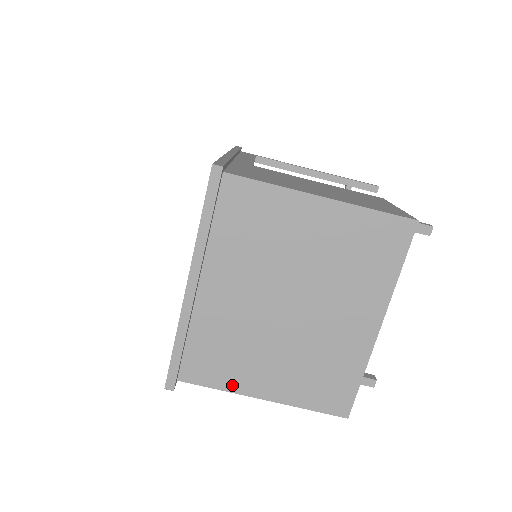
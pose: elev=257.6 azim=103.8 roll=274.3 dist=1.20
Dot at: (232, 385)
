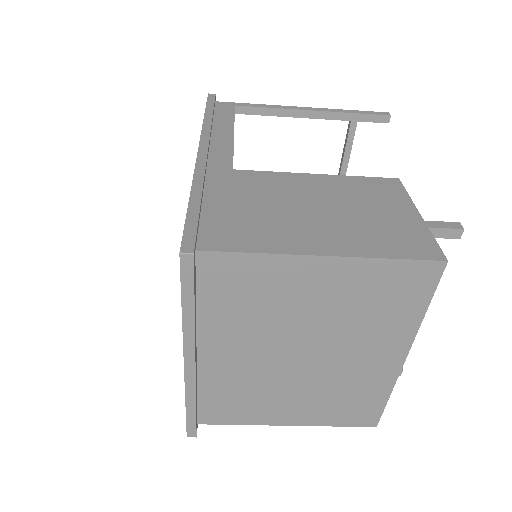
Dot at: (254, 420)
